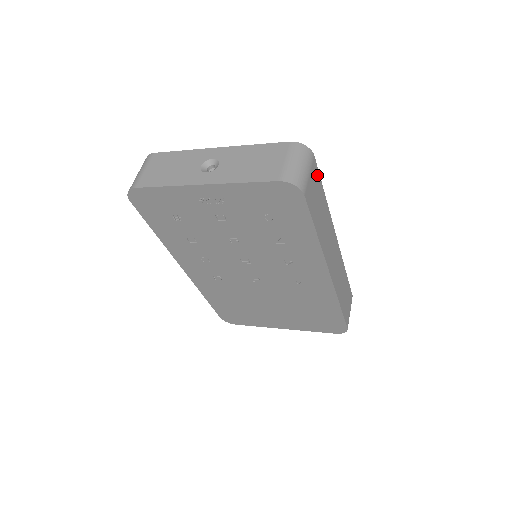
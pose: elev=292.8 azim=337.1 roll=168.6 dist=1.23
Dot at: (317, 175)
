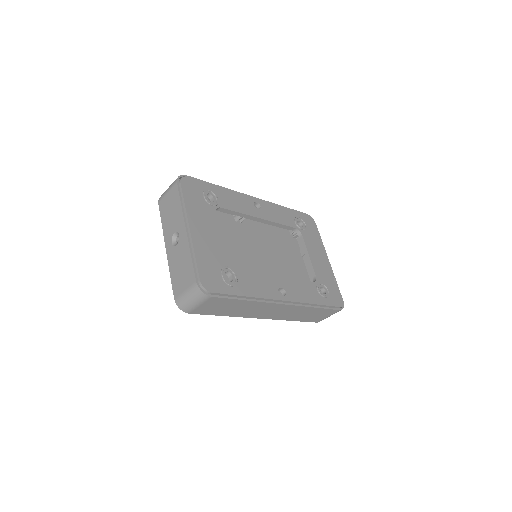
Dot at: (221, 300)
